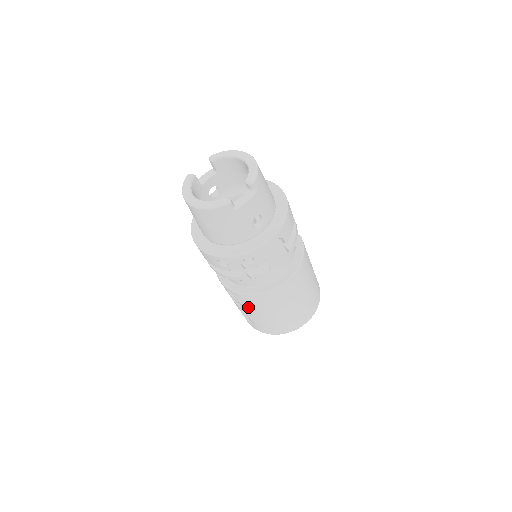
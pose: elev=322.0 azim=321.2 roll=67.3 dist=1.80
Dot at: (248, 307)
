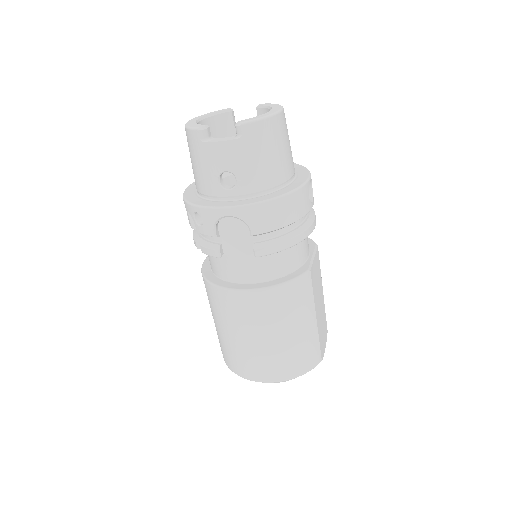
Dot at: occluded
